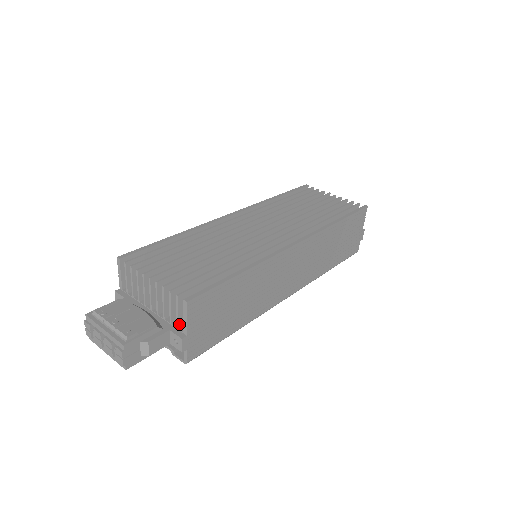
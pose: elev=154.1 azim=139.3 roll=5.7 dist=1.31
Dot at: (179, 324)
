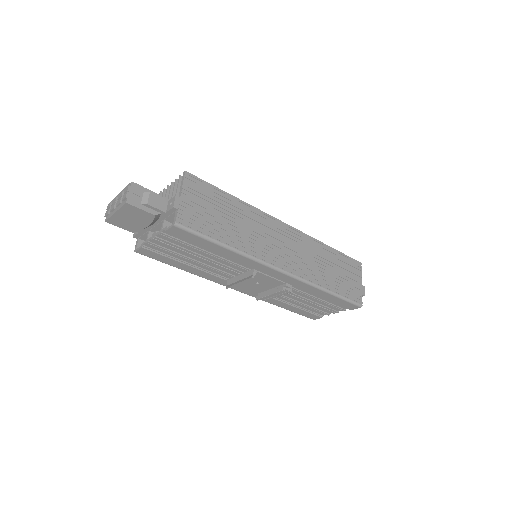
Dot at: occluded
